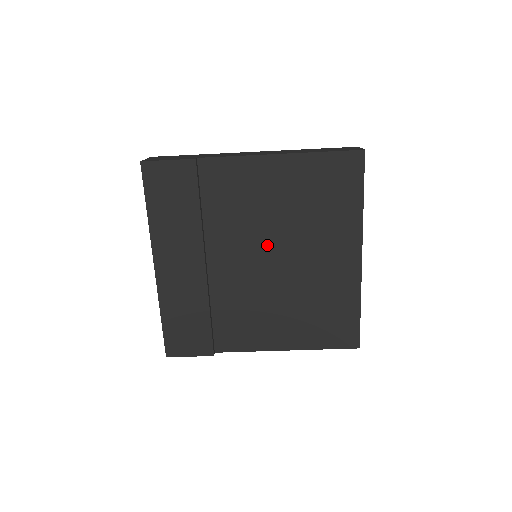
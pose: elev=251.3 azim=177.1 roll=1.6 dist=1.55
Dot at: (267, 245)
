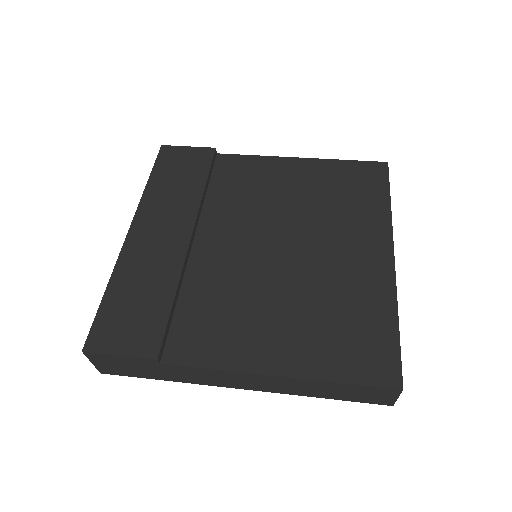
Dot at: (273, 230)
